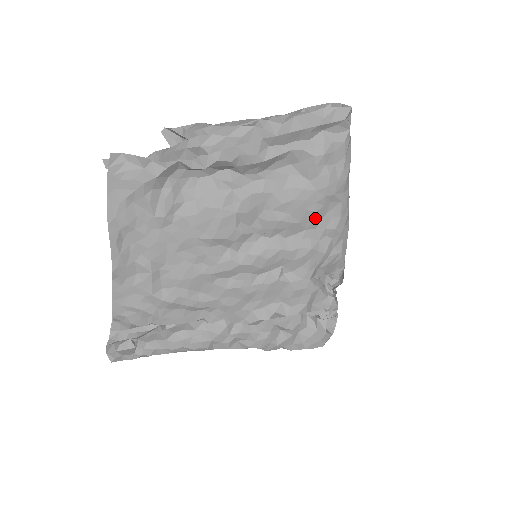
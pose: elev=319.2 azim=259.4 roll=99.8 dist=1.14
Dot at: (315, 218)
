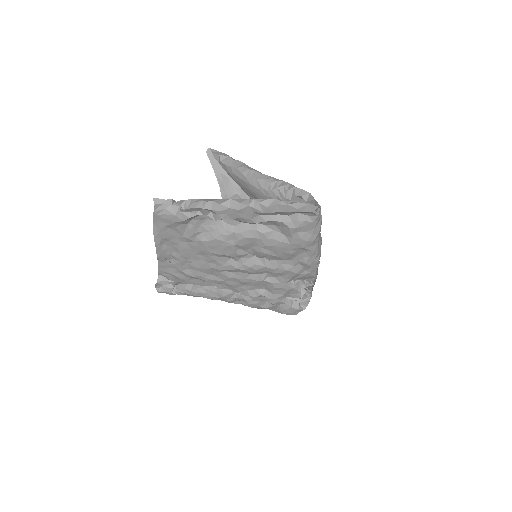
Dot at: (290, 256)
